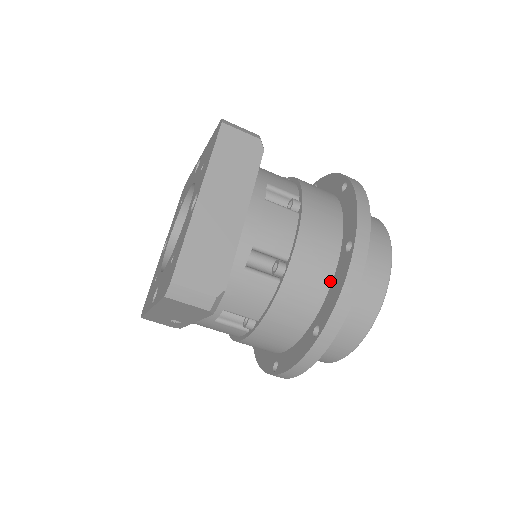
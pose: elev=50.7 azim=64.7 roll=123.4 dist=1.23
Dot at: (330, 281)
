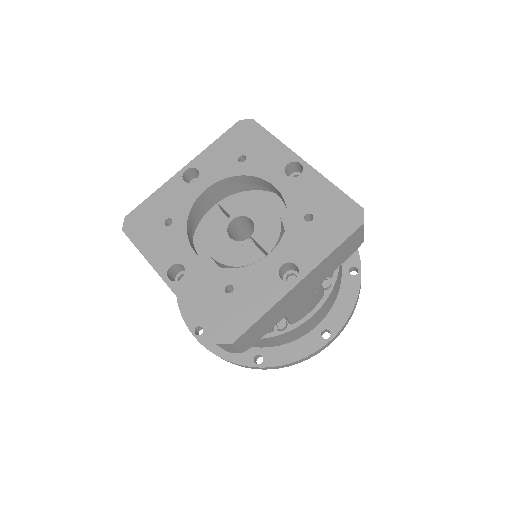
Dot at: (295, 340)
